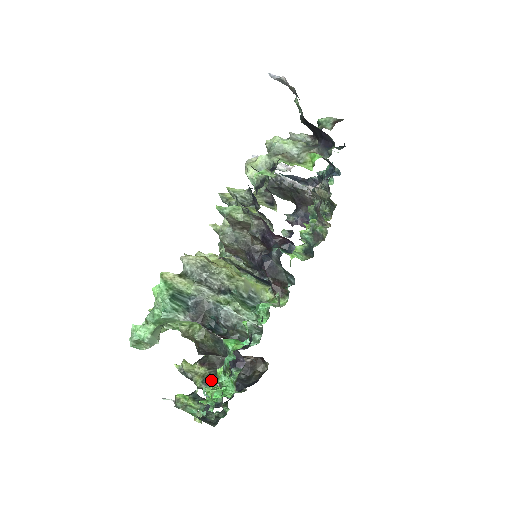
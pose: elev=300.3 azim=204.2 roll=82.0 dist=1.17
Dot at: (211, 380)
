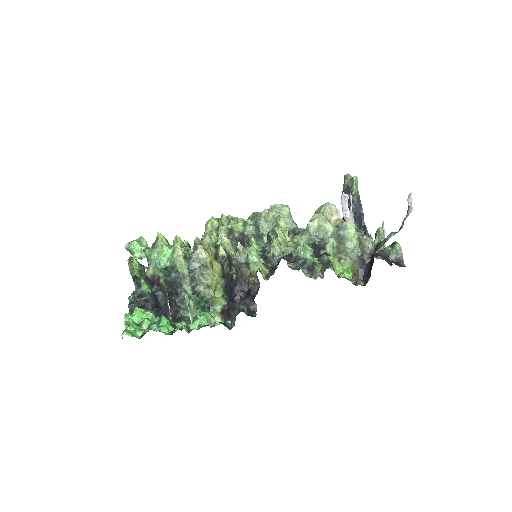
Dot at: occluded
